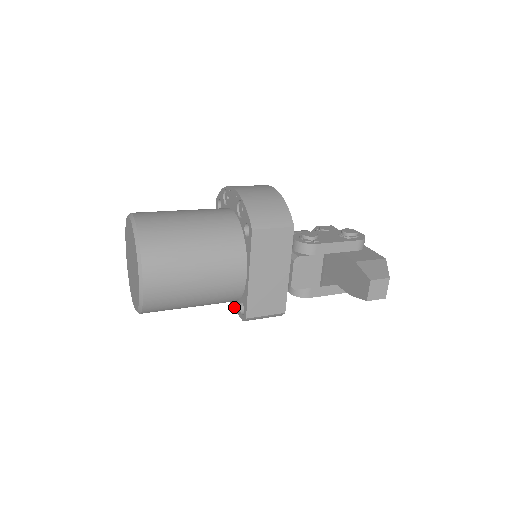
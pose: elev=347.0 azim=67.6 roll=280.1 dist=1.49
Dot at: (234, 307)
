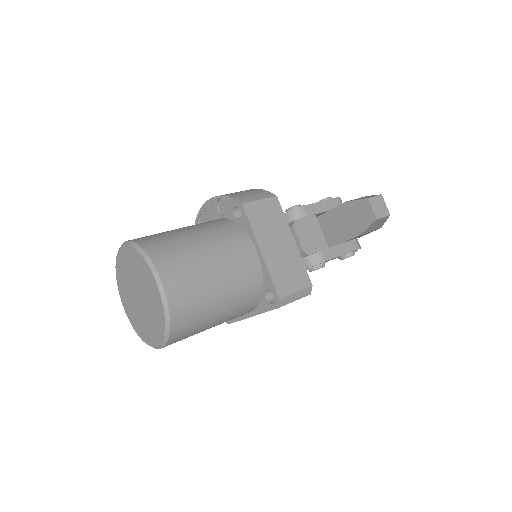
Dot at: (261, 311)
